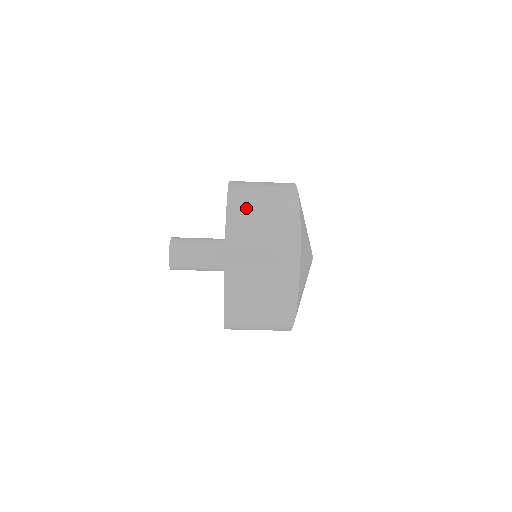
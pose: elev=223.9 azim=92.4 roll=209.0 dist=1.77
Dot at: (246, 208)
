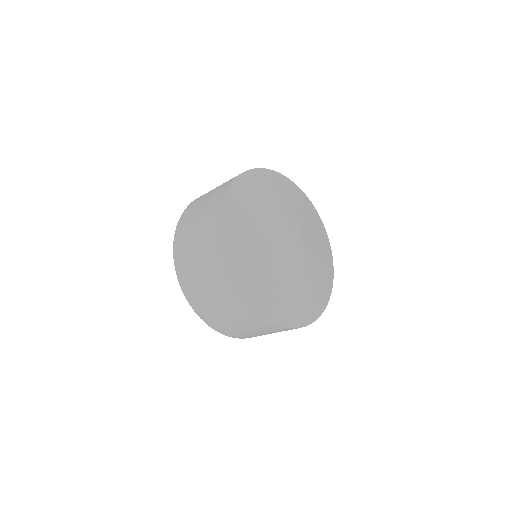
Dot at: (201, 301)
